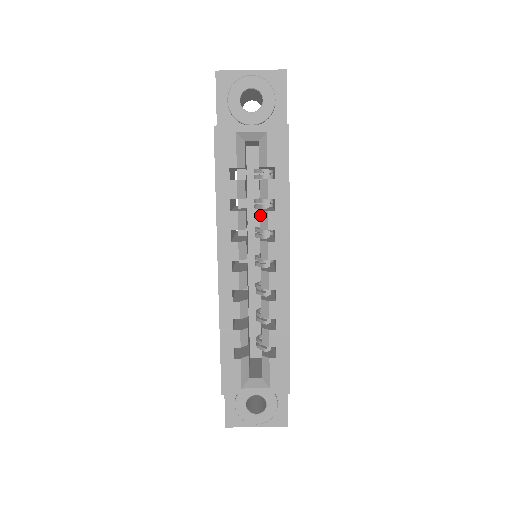
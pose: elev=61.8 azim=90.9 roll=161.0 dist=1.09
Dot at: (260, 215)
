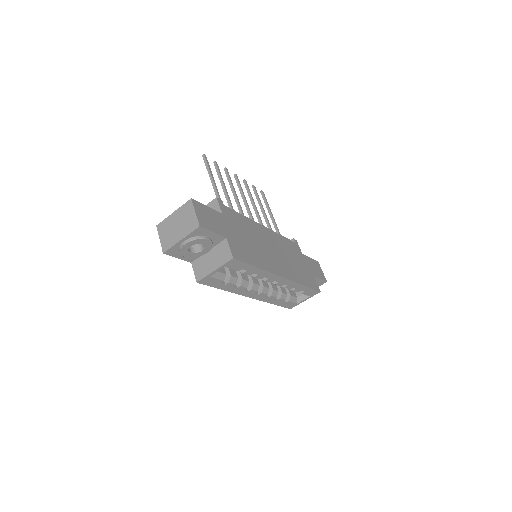
Dot at: occluded
